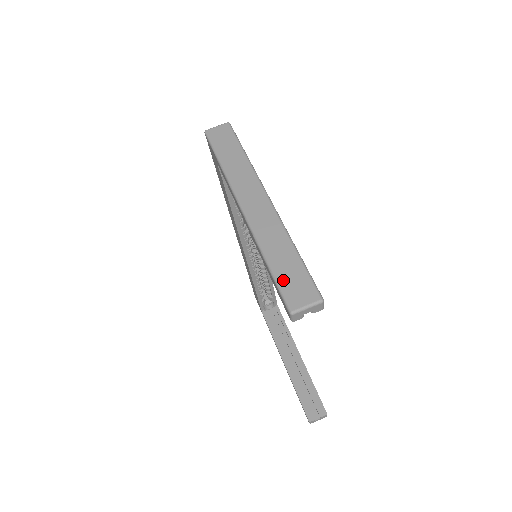
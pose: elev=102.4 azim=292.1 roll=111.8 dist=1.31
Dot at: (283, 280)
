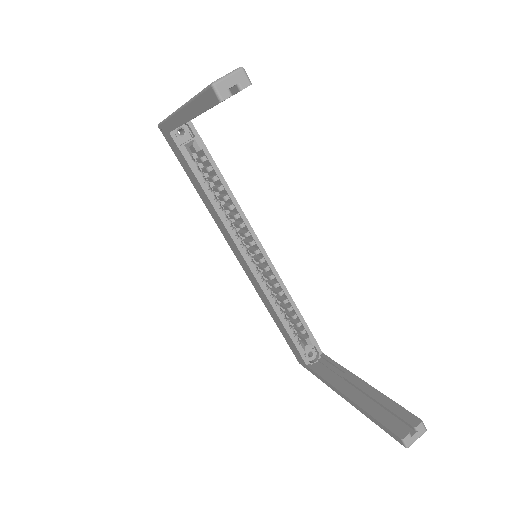
Dot at: occluded
